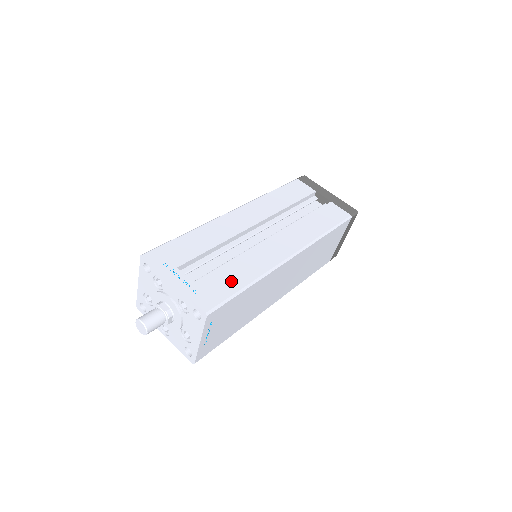
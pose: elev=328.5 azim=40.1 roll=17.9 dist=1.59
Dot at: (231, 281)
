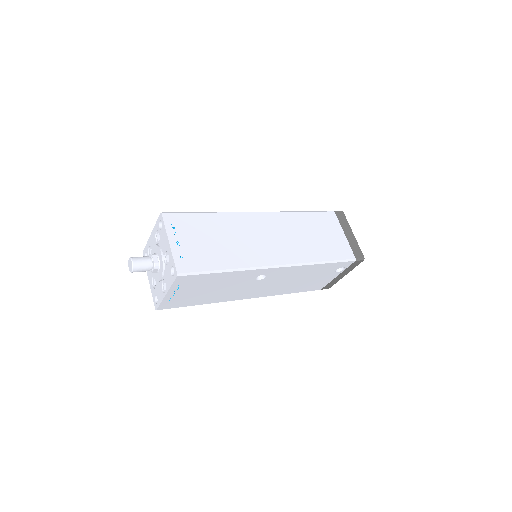
Dot at: occluded
